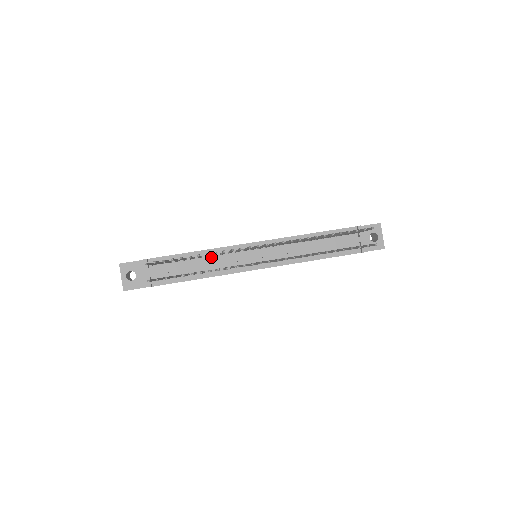
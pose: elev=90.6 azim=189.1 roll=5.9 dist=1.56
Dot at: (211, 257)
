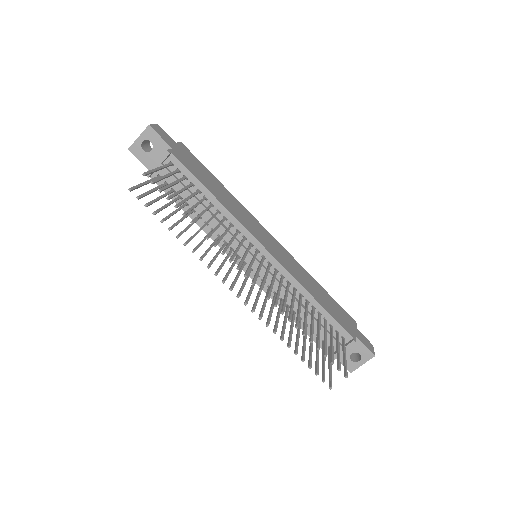
Dot at: (220, 216)
